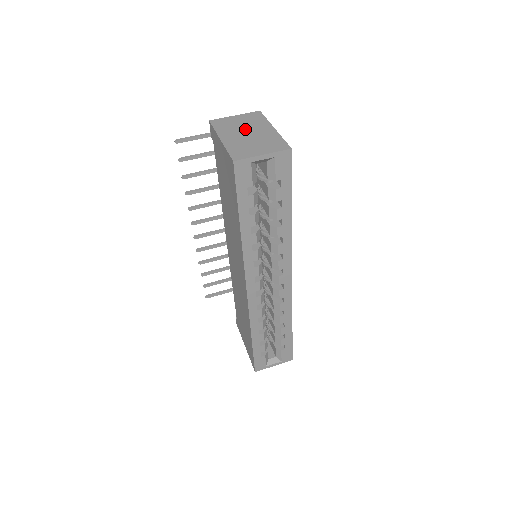
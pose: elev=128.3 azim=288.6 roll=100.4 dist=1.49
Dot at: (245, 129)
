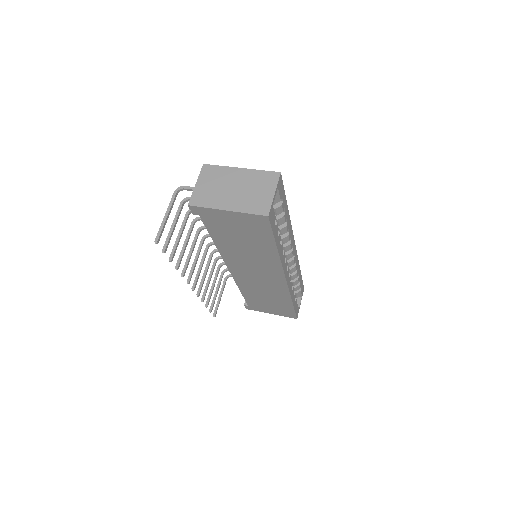
Dot at: (226, 187)
